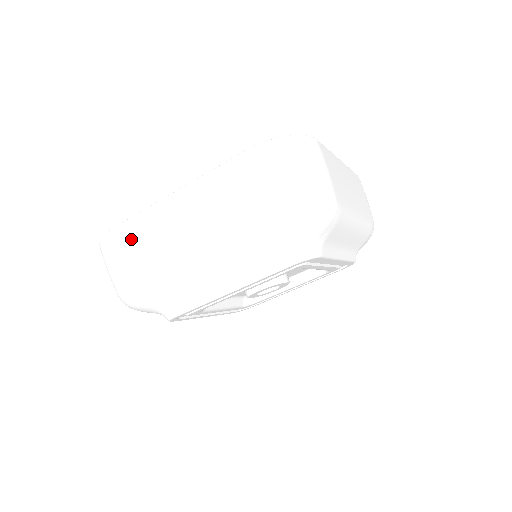
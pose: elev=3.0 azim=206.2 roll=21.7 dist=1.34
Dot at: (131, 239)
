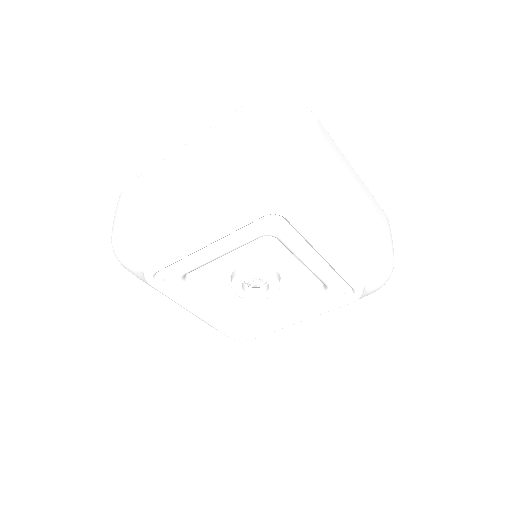
Dot at: (137, 186)
